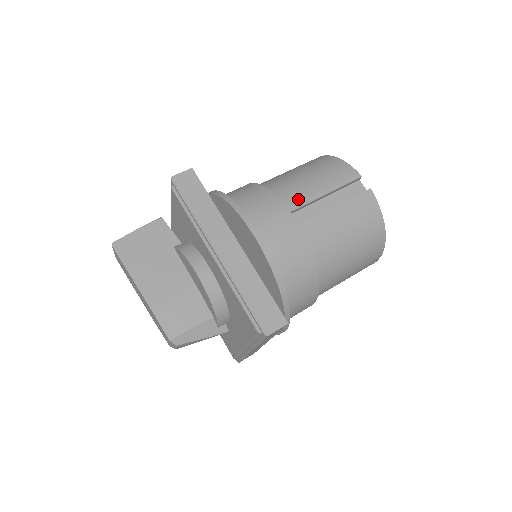
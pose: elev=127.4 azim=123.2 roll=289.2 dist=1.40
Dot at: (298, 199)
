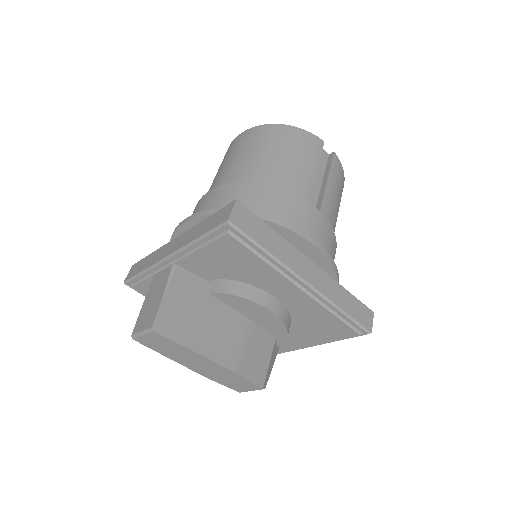
Dot at: (304, 187)
